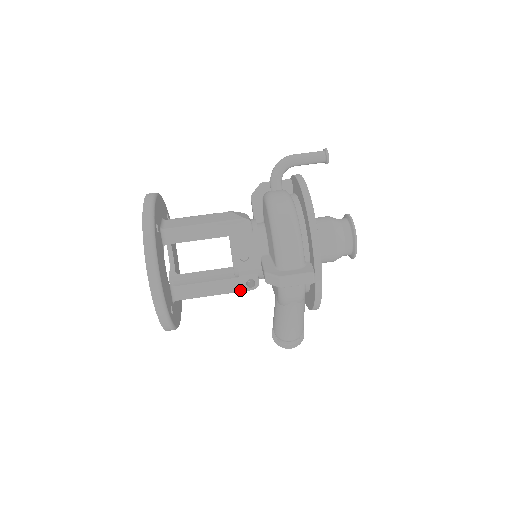
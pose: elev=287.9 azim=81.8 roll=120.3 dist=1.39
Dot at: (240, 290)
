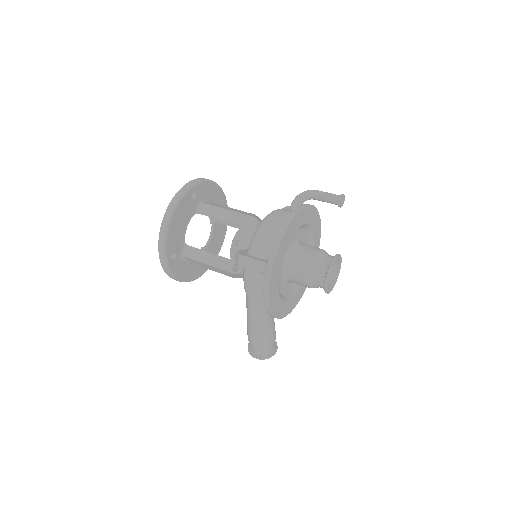
Dot at: (226, 269)
